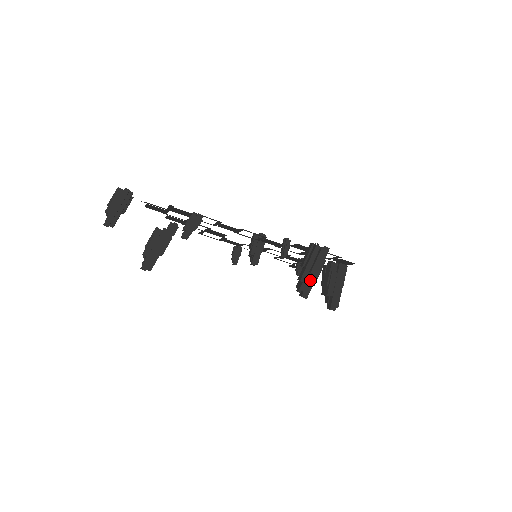
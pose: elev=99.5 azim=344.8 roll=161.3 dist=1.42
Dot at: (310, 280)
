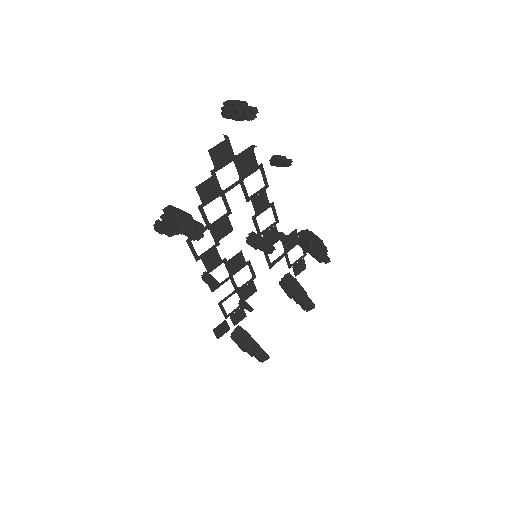
Dot at: (325, 246)
